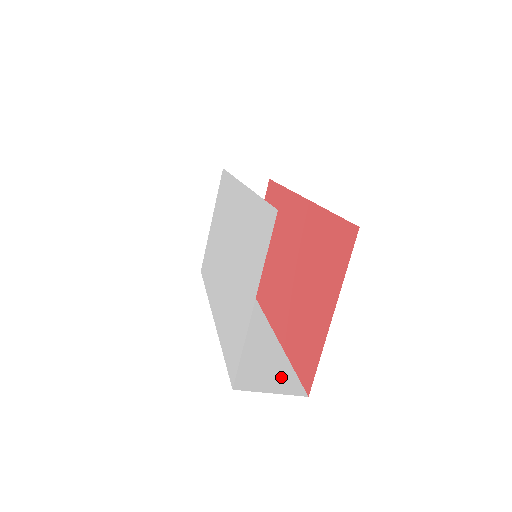
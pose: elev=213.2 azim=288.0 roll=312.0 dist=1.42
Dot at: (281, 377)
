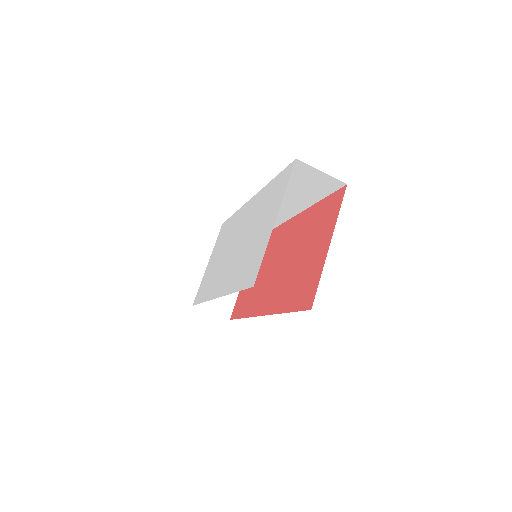
Dot at: occluded
